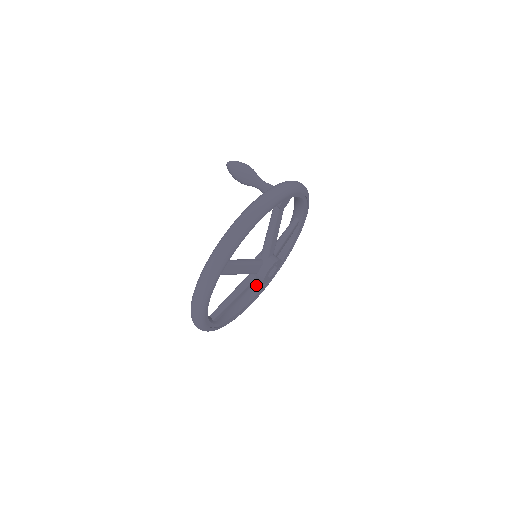
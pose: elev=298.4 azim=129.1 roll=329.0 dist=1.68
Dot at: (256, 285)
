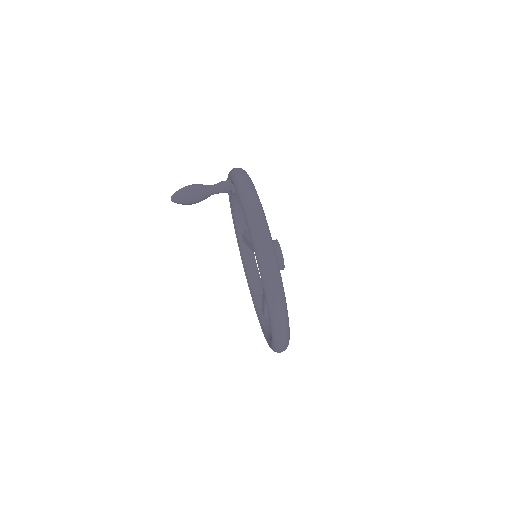
Dot at: occluded
